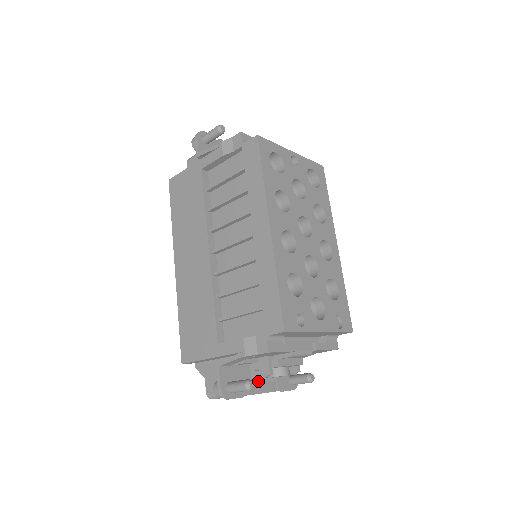
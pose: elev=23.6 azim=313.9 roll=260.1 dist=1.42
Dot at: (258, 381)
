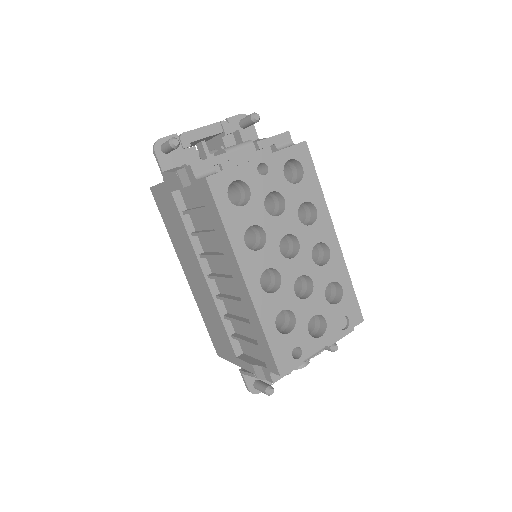
Dot at: occluded
